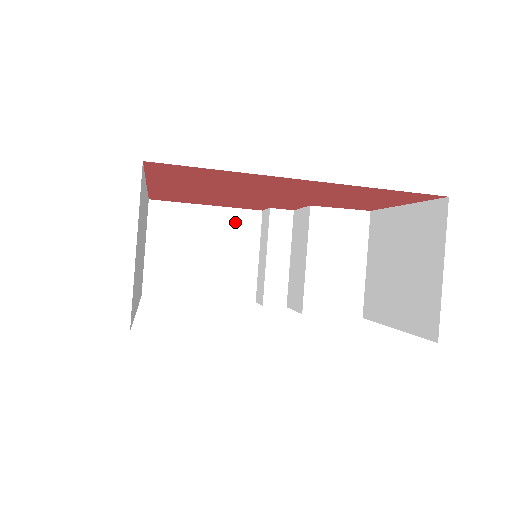
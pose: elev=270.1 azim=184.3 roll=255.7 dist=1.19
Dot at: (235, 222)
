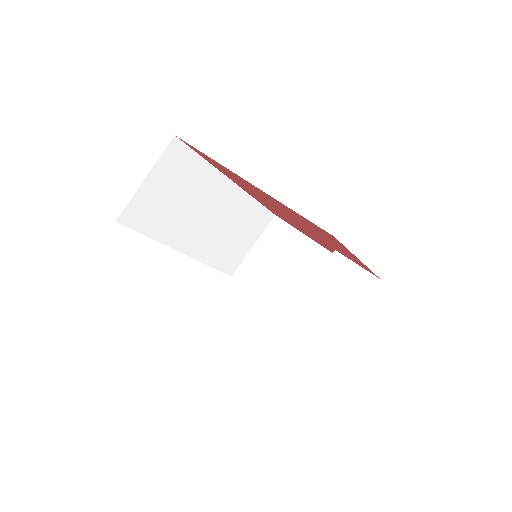
Dot at: (319, 259)
